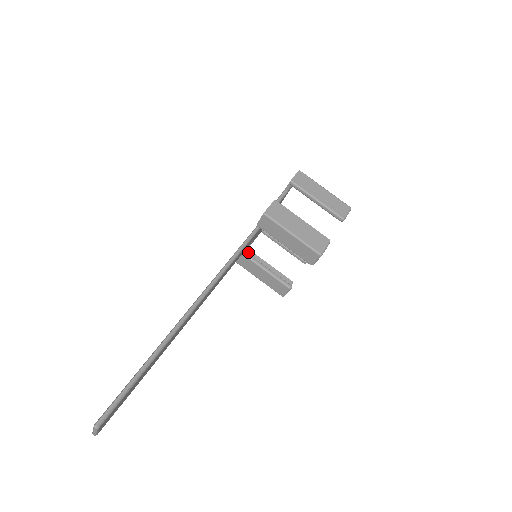
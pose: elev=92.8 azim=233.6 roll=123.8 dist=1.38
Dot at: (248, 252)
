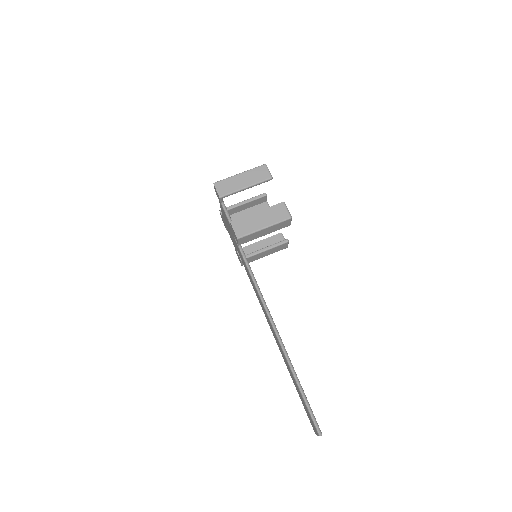
Dot at: occluded
